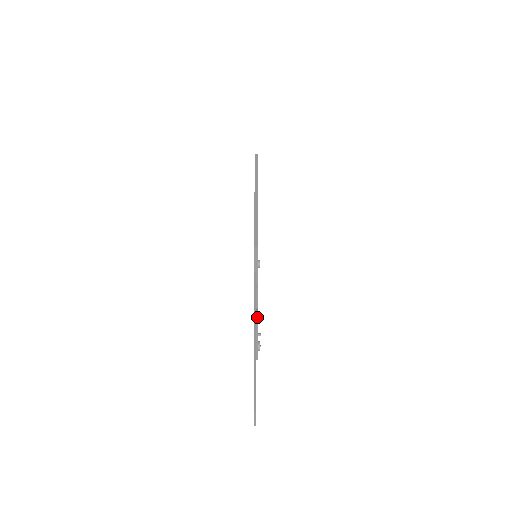
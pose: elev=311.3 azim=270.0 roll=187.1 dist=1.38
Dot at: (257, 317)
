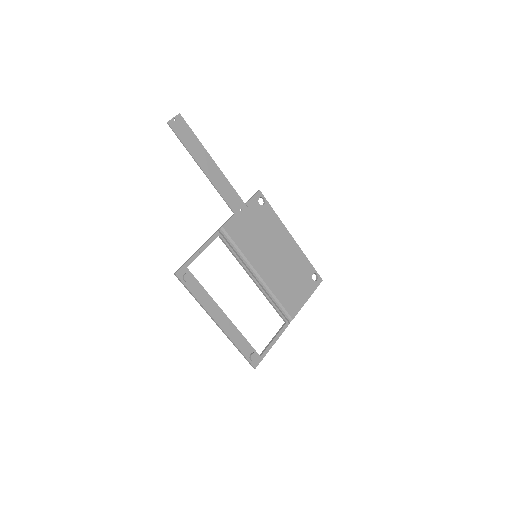
Dot at: (215, 234)
